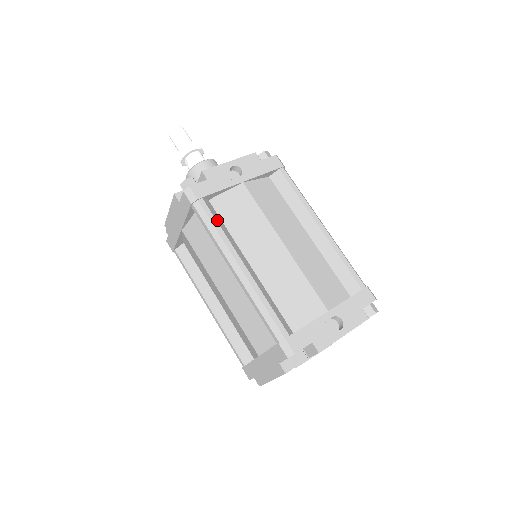
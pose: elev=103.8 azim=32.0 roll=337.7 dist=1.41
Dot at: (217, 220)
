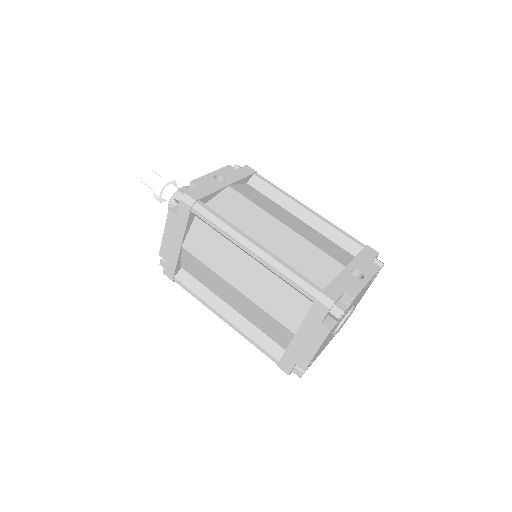
Dot at: (219, 215)
